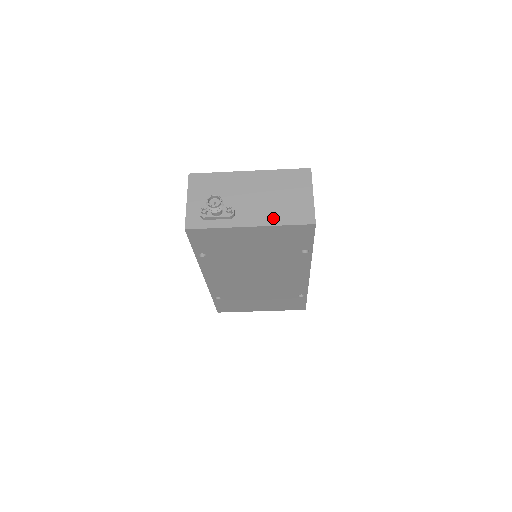
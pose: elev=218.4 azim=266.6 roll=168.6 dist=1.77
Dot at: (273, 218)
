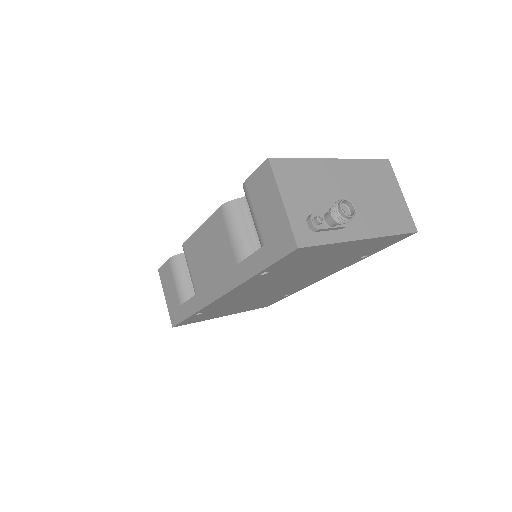
Dot at: (381, 226)
